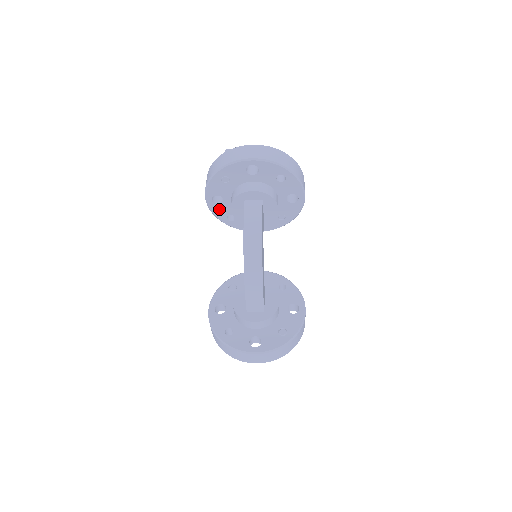
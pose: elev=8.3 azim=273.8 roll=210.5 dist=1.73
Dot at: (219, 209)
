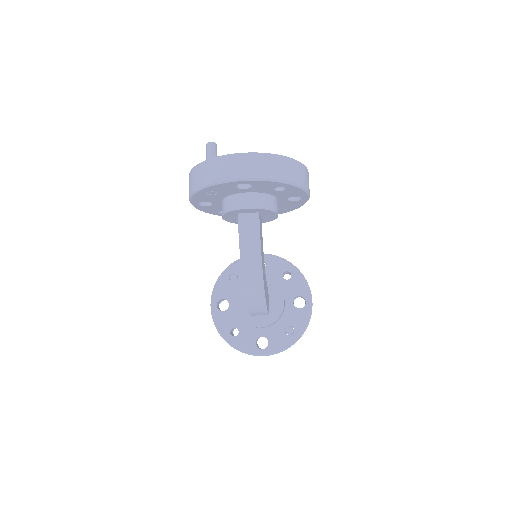
Dot at: (208, 208)
